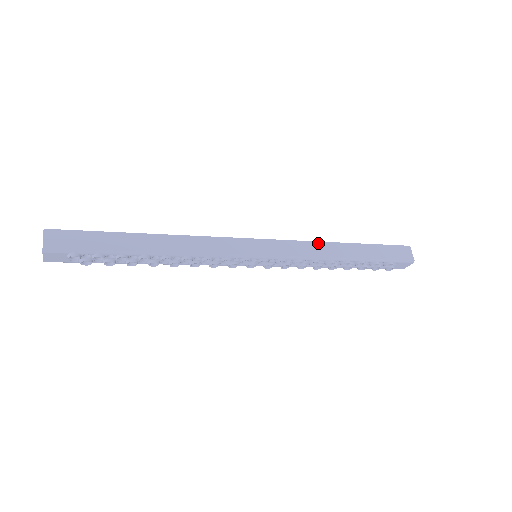
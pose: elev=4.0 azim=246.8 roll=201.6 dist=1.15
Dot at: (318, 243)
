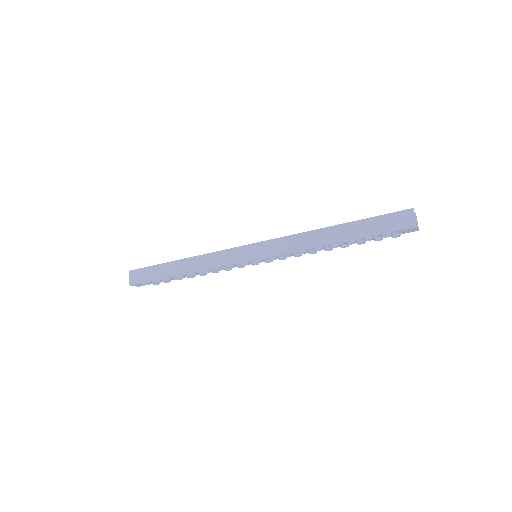
Dot at: (303, 234)
